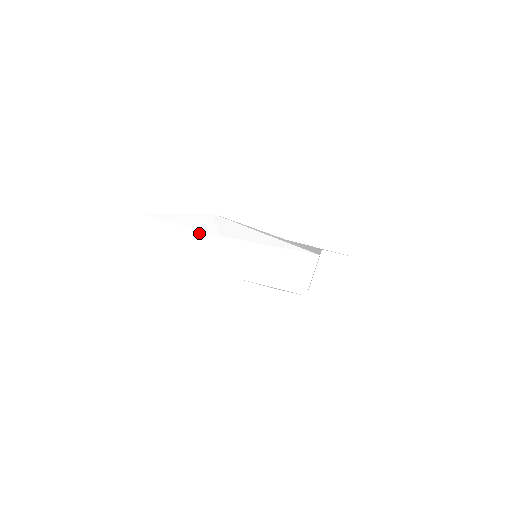
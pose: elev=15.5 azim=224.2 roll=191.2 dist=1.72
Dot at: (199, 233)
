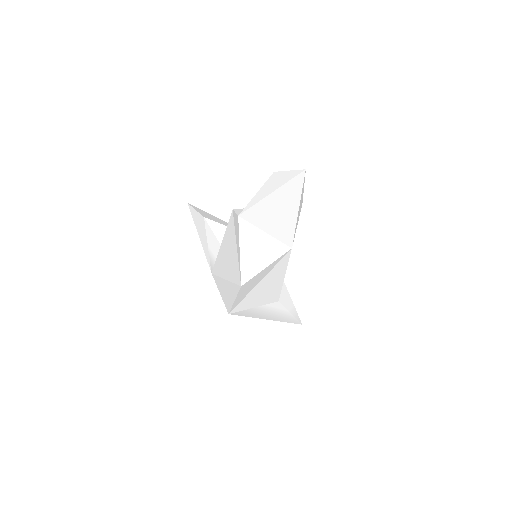
Dot at: (289, 228)
